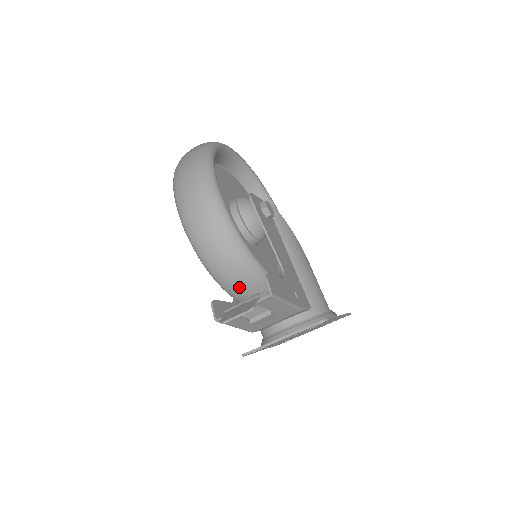
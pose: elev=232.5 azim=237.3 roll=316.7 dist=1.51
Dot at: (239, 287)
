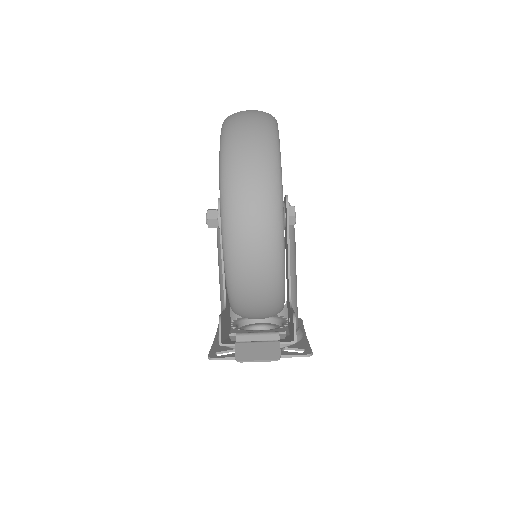
Dot at: (252, 310)
